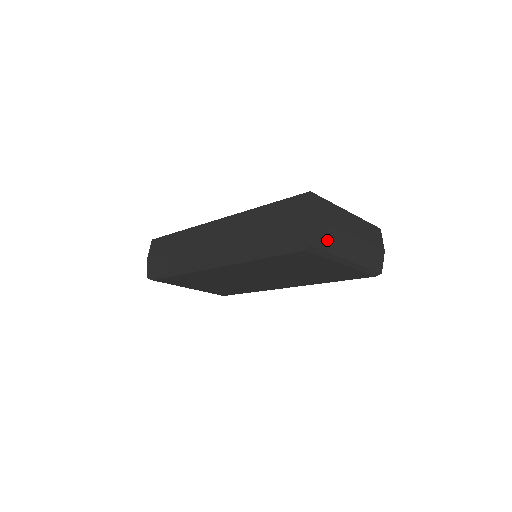
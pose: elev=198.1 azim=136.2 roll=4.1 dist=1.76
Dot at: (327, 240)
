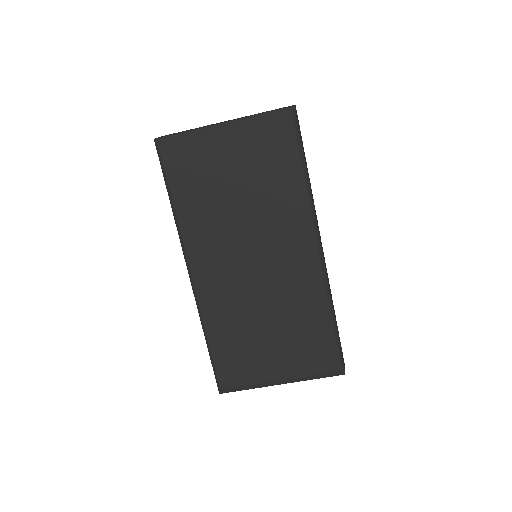
Dot at: occluded
